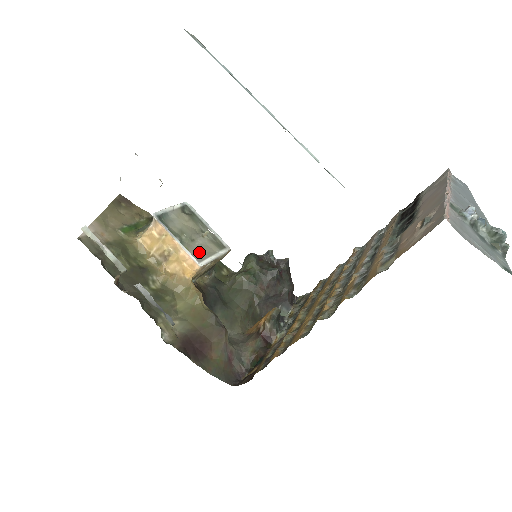
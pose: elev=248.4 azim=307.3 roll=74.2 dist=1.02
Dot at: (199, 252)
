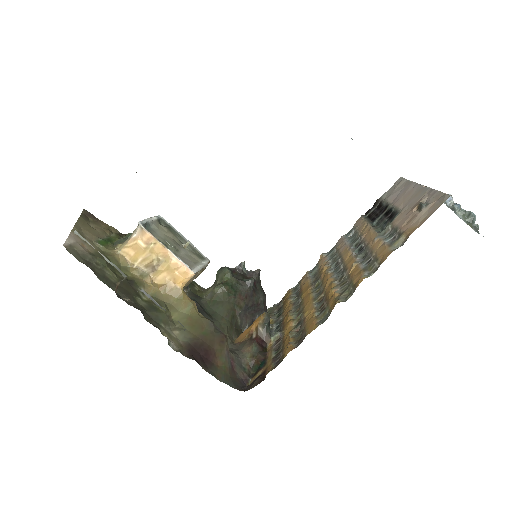
Dot at: (187, 261)
